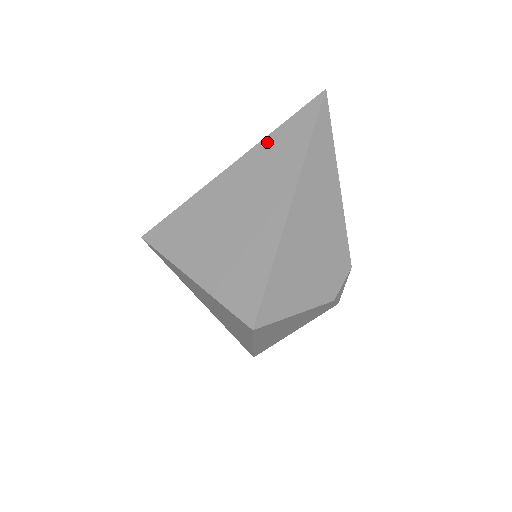
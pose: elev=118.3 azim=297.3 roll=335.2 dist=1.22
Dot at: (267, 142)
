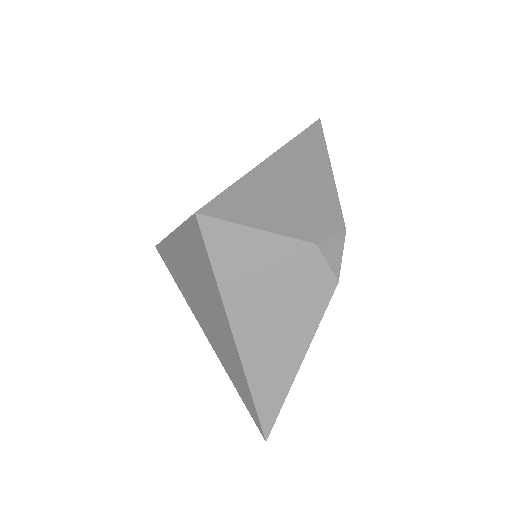
Dot at: occluded
